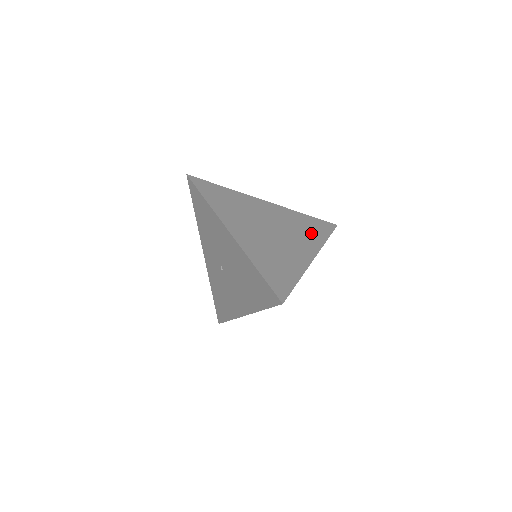
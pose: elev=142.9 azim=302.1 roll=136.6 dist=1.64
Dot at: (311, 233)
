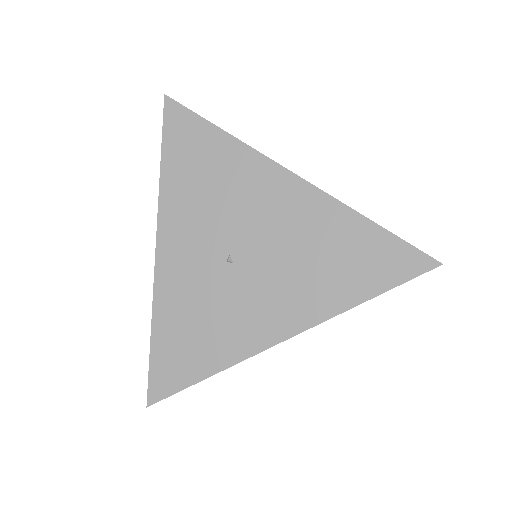
Dot at: occluded
